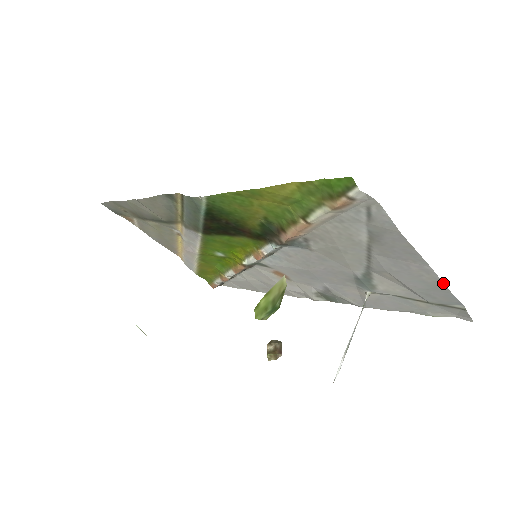
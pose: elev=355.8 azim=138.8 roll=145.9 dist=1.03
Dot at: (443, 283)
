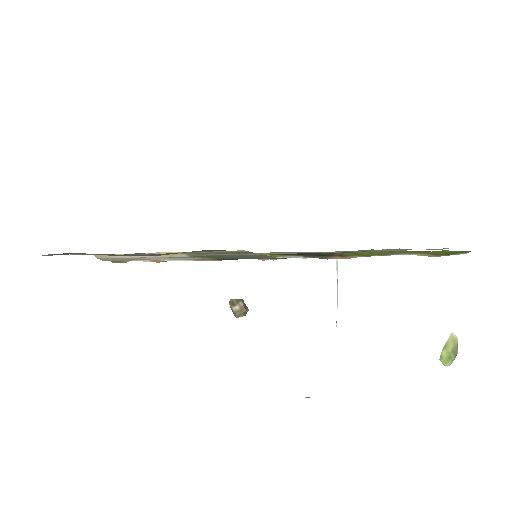
Dot at: occluded
